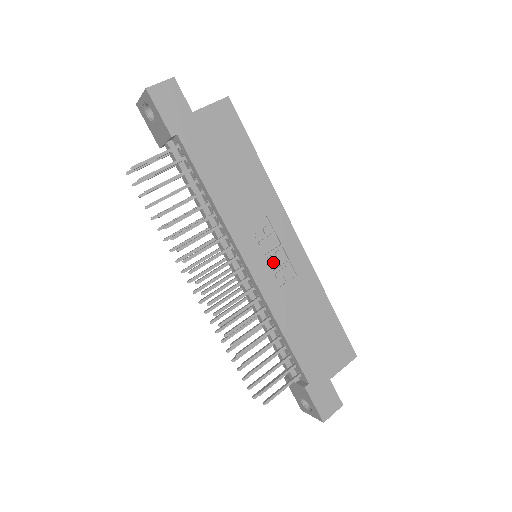
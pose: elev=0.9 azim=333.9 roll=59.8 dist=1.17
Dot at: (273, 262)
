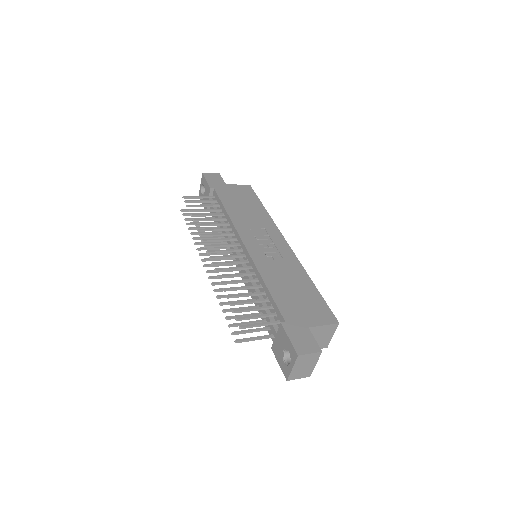
Dot at: (265, 249)
